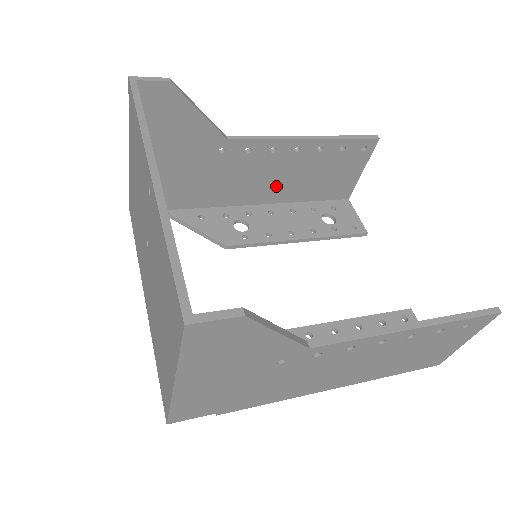
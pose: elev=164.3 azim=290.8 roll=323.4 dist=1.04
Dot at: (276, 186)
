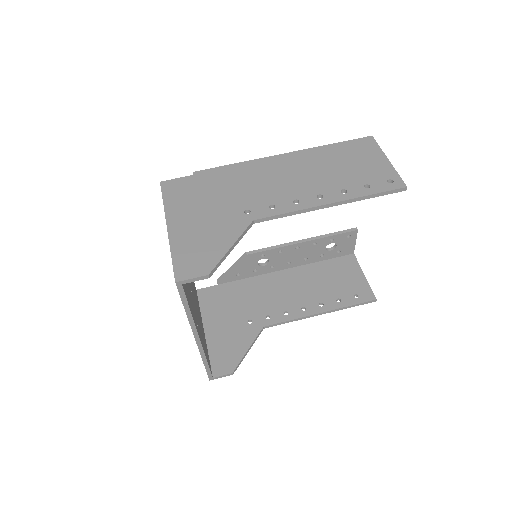
Dot at: occluded
